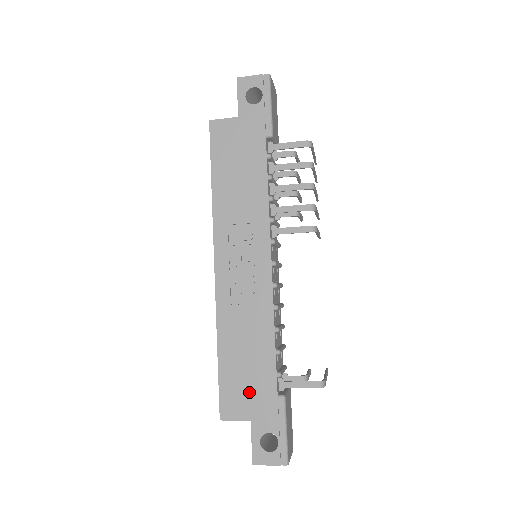
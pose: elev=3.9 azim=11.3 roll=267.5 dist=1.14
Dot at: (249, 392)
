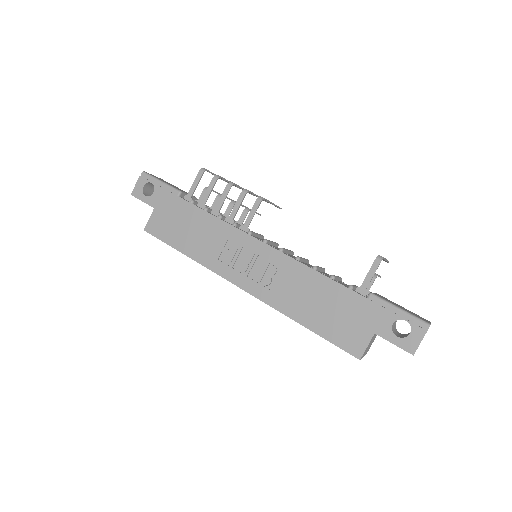
Dot at: (350, 320)
